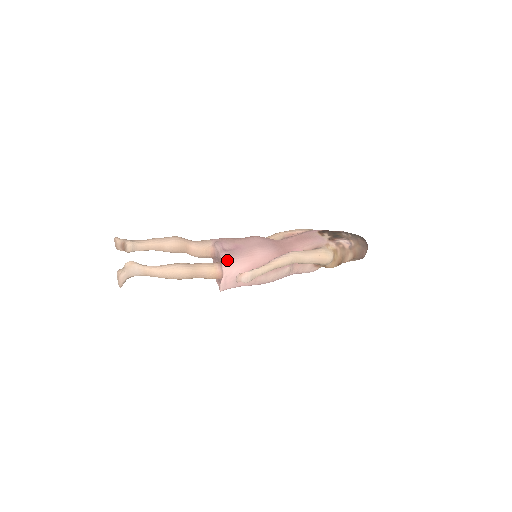
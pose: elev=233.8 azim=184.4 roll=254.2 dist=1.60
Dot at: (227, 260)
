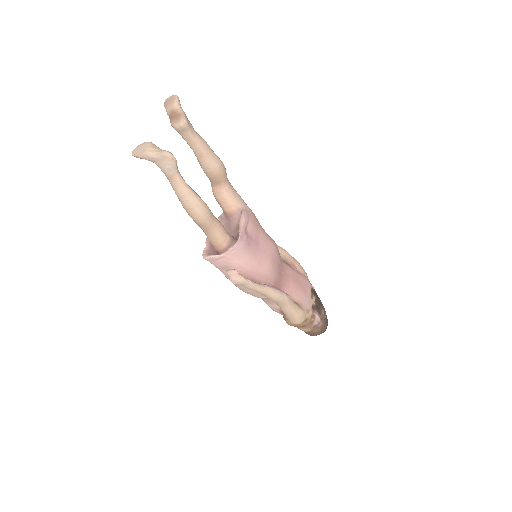
Dot at: (241, 247)
